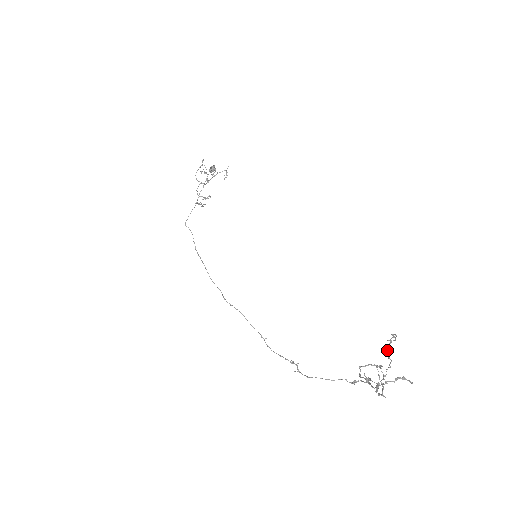
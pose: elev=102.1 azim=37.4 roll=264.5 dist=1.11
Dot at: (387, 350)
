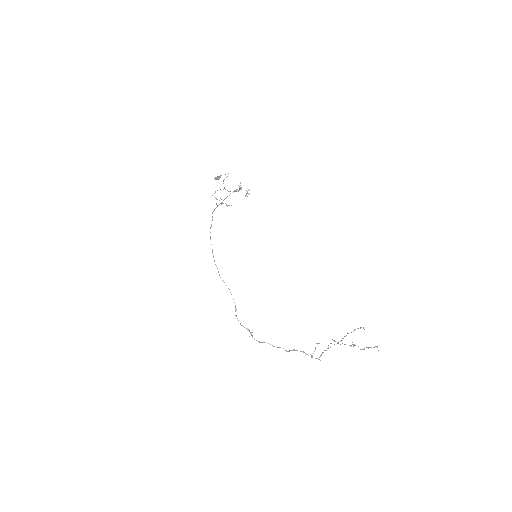
Dot at: occluded
